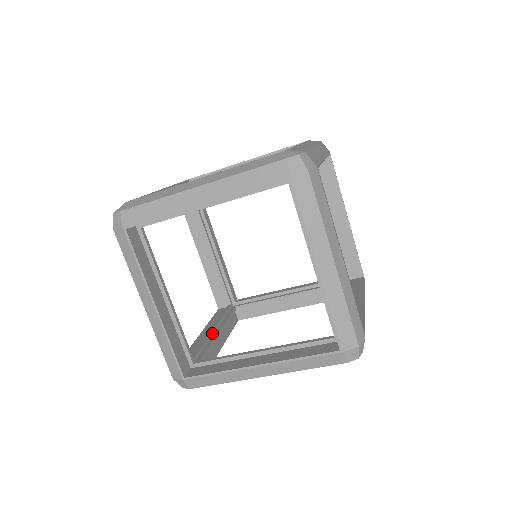
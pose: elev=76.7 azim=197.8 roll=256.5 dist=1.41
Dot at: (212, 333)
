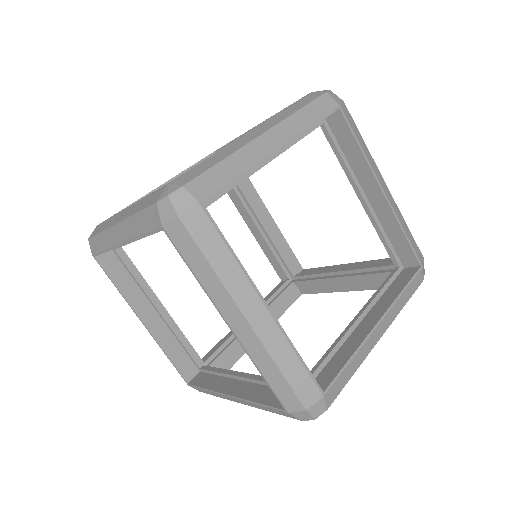
Dot at: occluded
